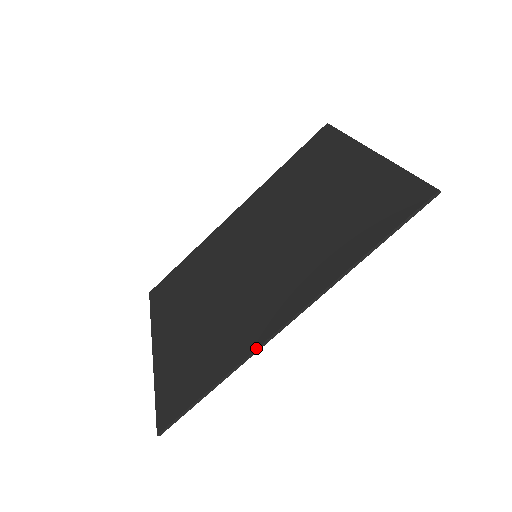
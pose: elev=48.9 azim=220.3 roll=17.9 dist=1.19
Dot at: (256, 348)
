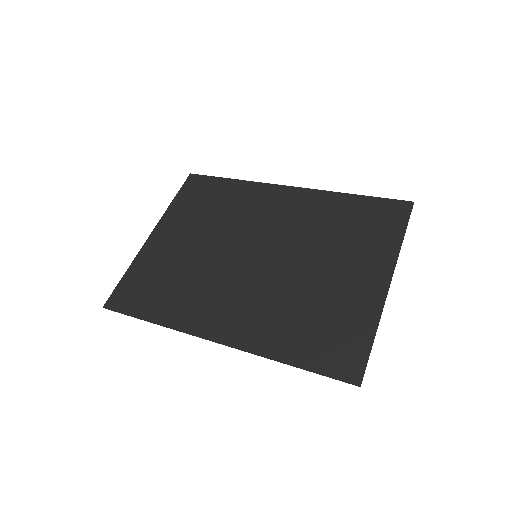
Dot at: (186, 332)
